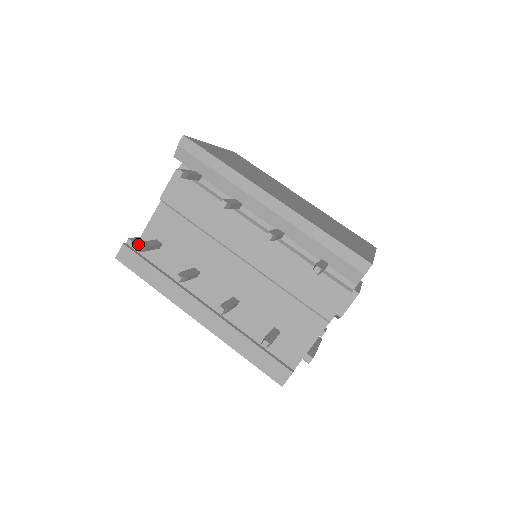
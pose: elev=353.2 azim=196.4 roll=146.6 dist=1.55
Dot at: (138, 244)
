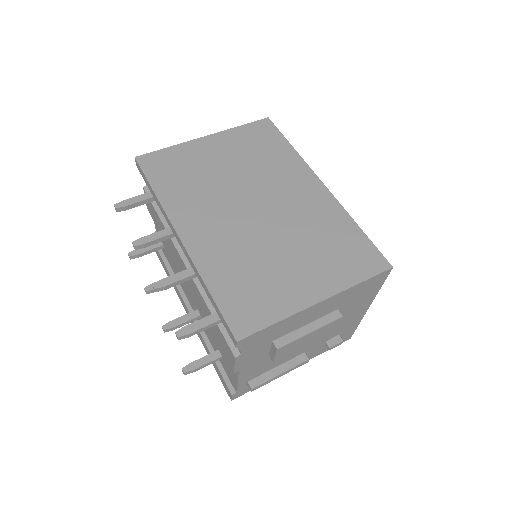
Dot at: (129, 254)
